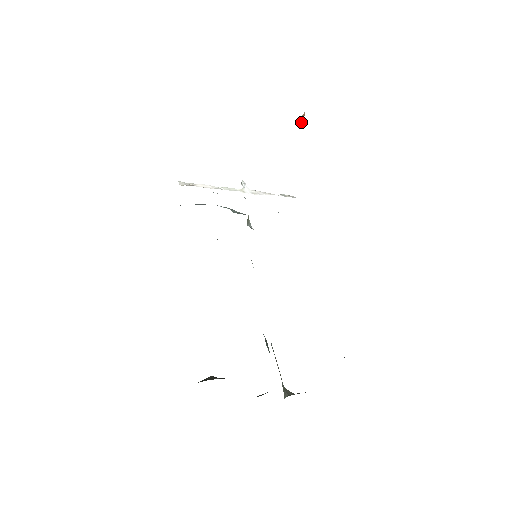
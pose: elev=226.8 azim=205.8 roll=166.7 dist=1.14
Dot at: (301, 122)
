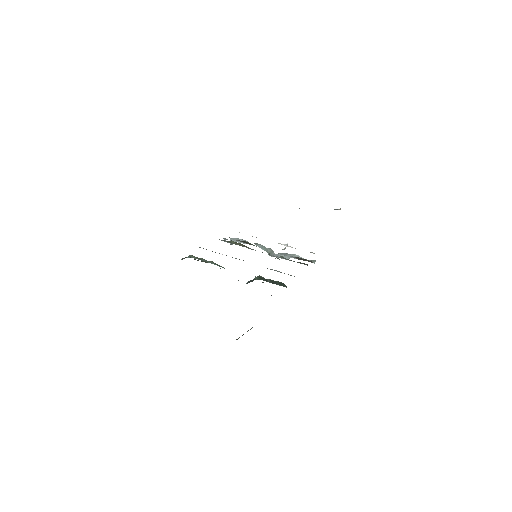
Dot at: occluded
